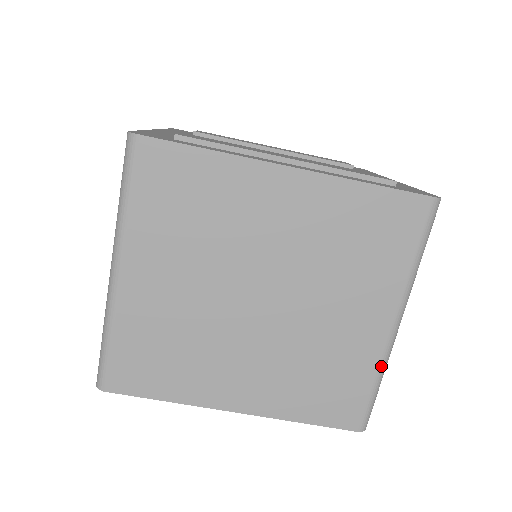
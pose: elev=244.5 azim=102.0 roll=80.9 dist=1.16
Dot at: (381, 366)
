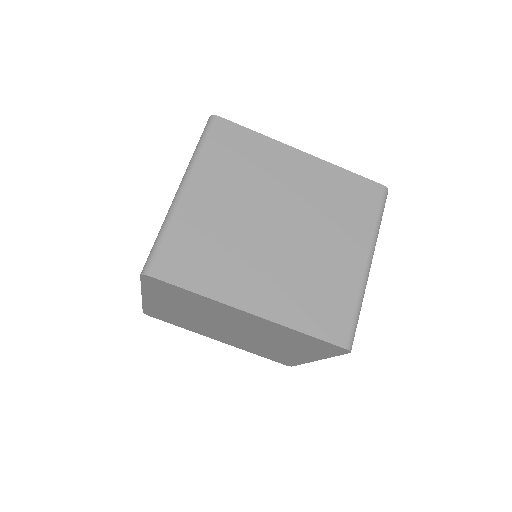
Dot at: (360, 293)
